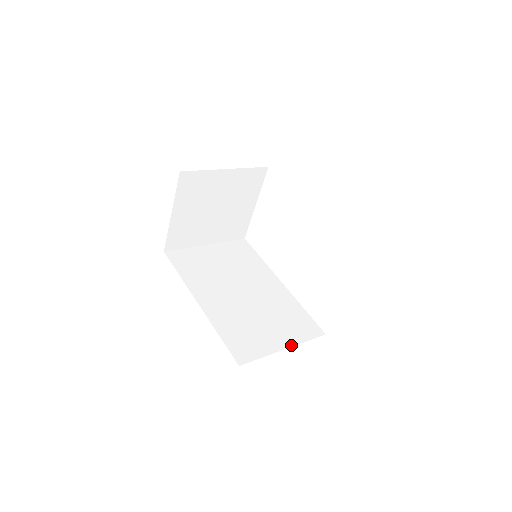
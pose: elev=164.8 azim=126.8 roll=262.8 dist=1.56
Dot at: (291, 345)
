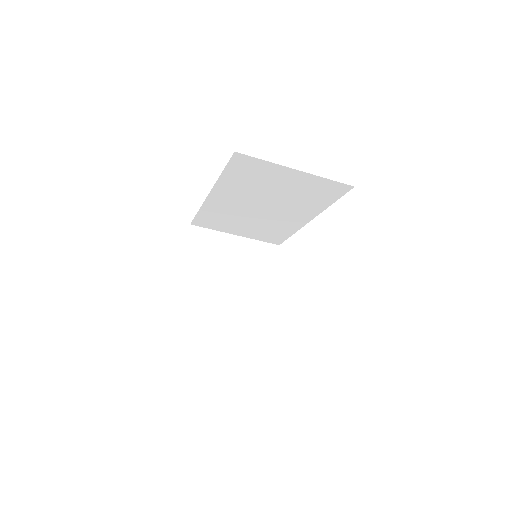
Dot at: occluded
